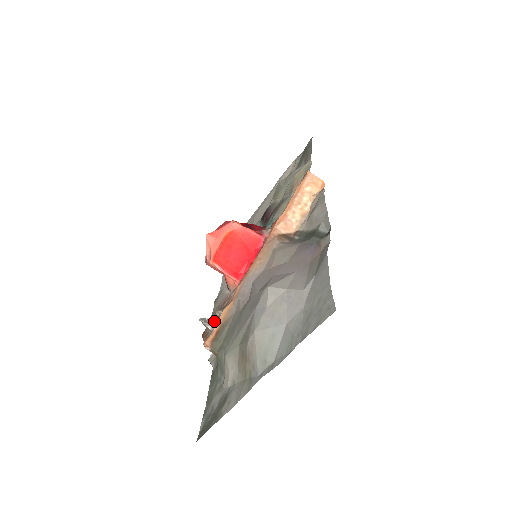
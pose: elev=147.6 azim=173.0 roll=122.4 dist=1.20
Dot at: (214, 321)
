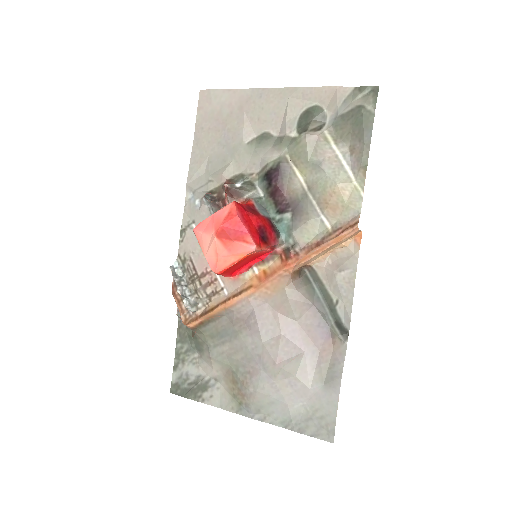
Dot at: (197, 304)
